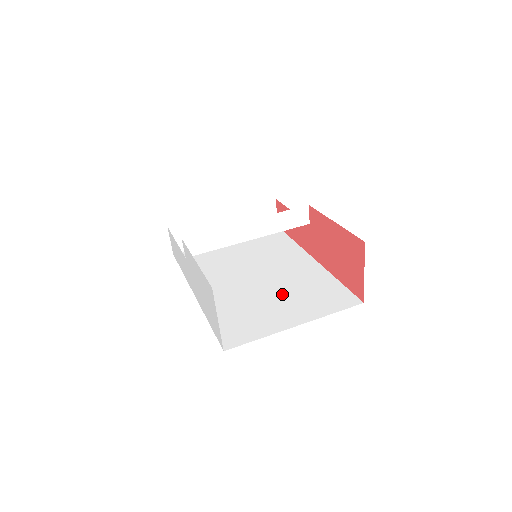
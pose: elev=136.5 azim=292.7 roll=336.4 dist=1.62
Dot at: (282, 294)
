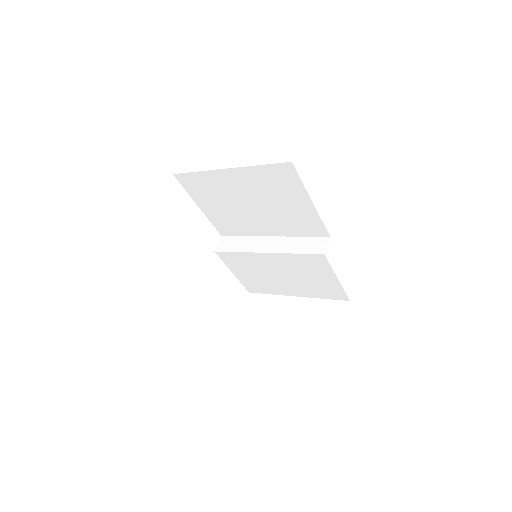
Dot at: occluded
